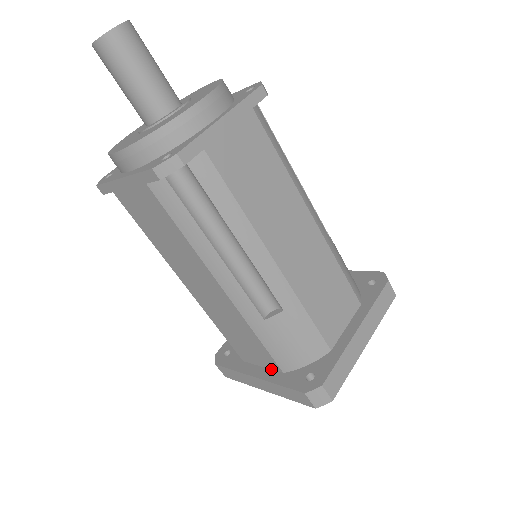
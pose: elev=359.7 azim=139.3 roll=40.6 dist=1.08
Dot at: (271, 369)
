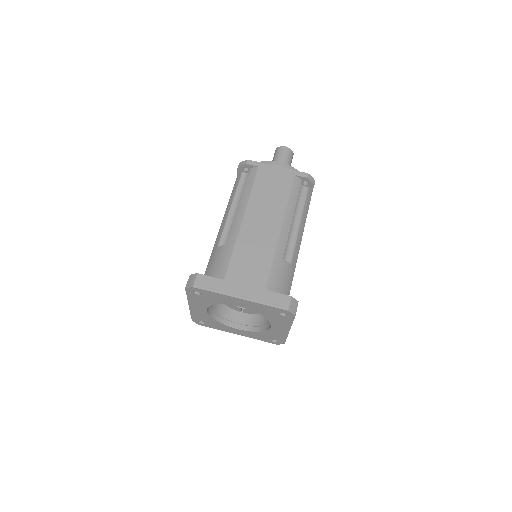
Dot at: occluded
